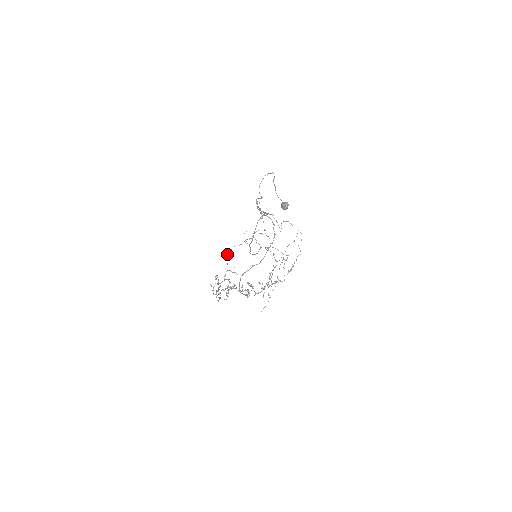
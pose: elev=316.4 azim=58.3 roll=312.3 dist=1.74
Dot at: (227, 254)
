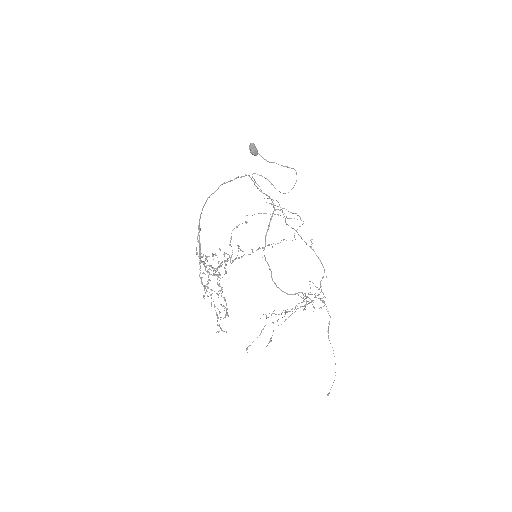
Dot at: (273, 311)
